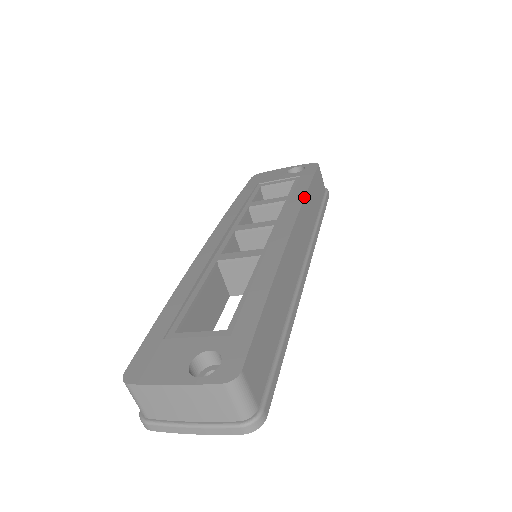
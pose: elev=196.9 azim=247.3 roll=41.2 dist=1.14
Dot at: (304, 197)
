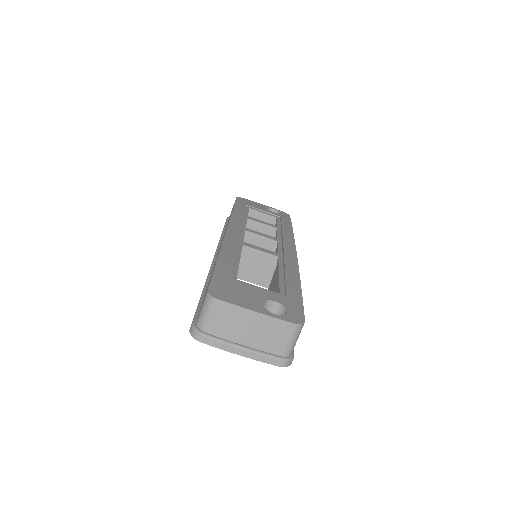
Dot at: (293, 233)
